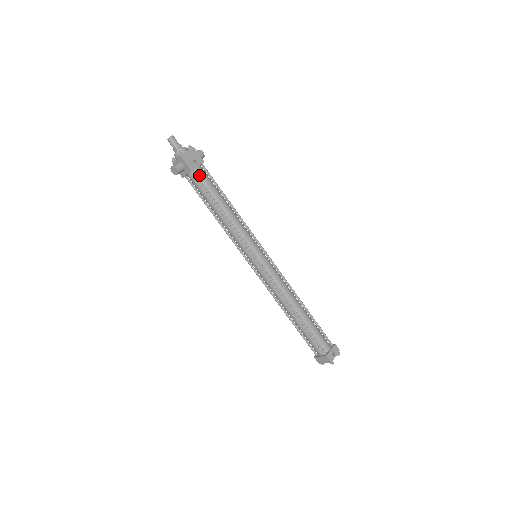
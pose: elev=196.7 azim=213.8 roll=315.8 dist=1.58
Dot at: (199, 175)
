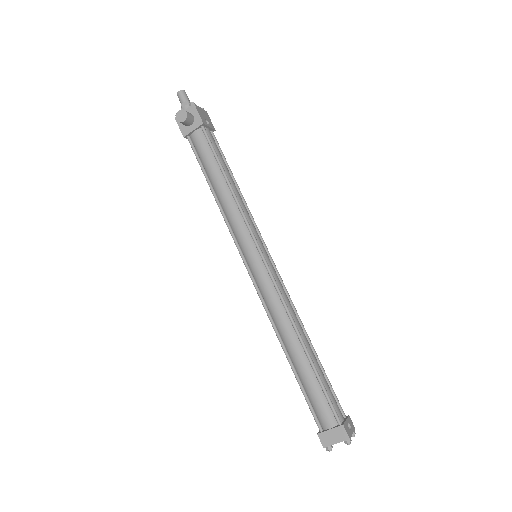
Dot at: (208, 135)
